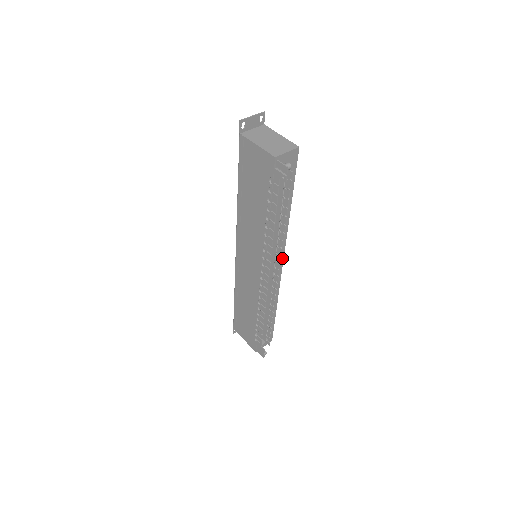
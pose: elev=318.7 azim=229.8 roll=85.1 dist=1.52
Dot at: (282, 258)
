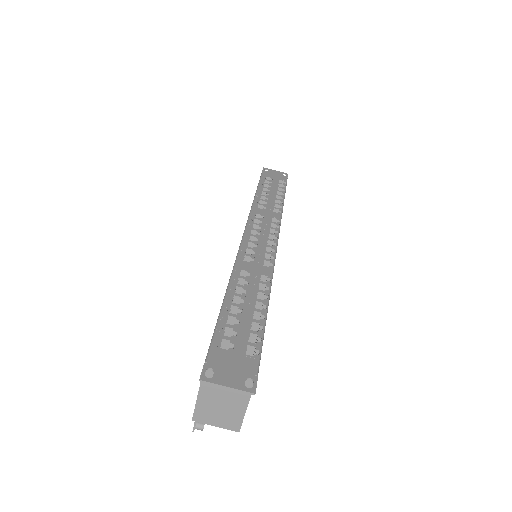
Dot at: occluded
